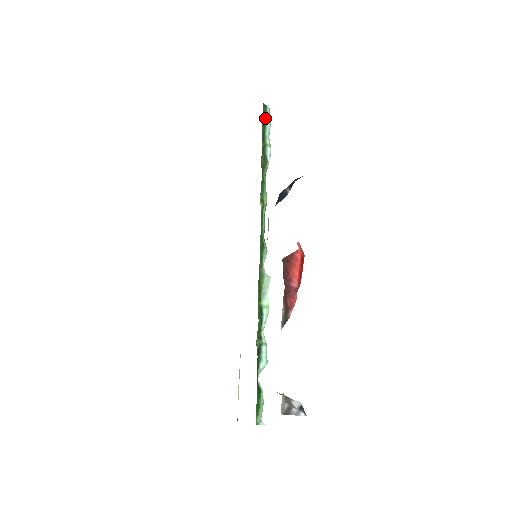
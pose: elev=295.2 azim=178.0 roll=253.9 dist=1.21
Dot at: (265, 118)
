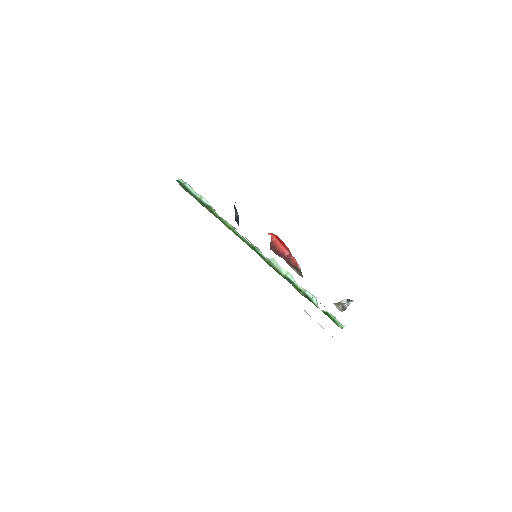
Dot at: (184, 187)
